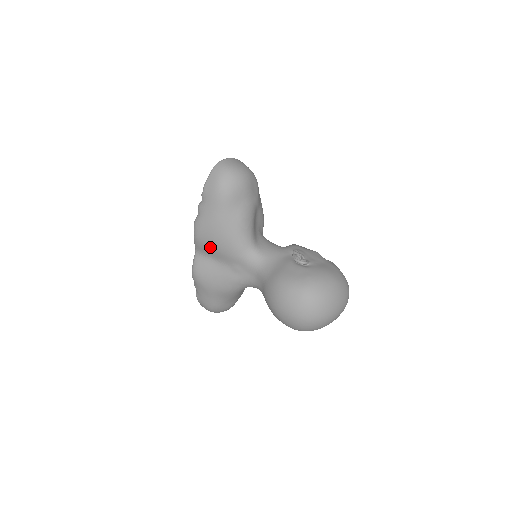
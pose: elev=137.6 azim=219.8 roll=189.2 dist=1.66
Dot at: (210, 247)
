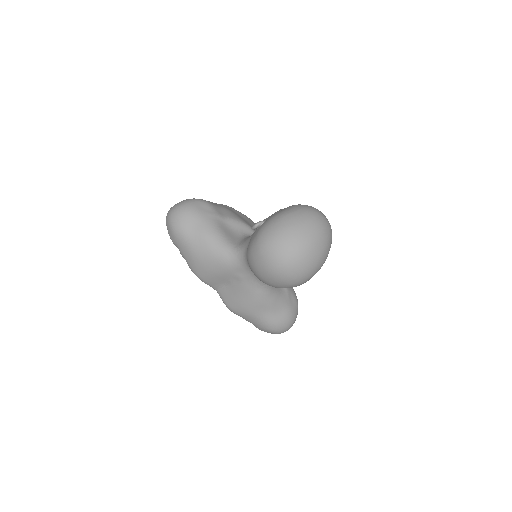
Dot at: (211, 277)
